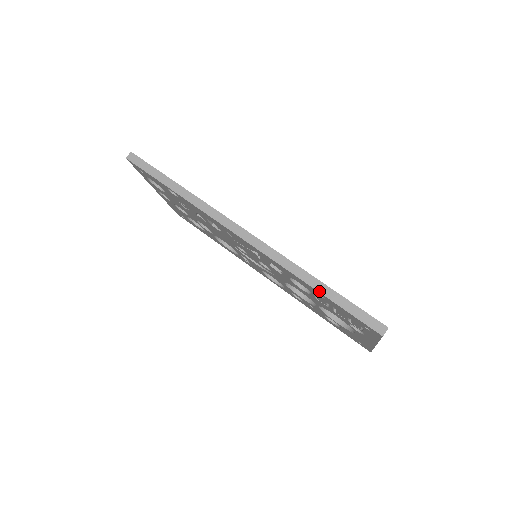
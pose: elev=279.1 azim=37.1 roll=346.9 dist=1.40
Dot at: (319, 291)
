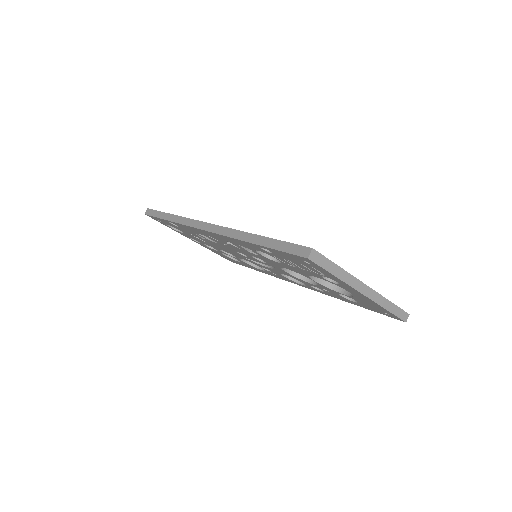
Dot at: (257, 244)
